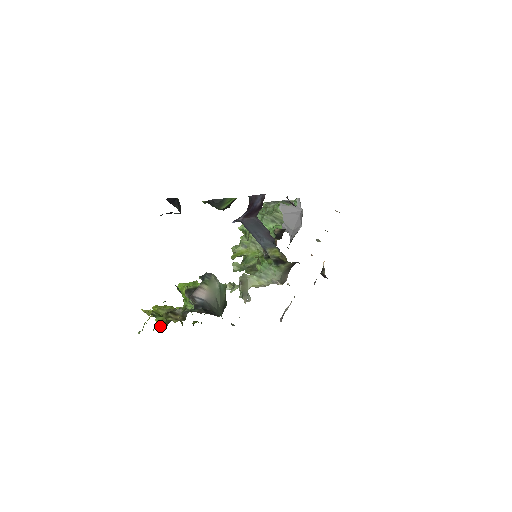
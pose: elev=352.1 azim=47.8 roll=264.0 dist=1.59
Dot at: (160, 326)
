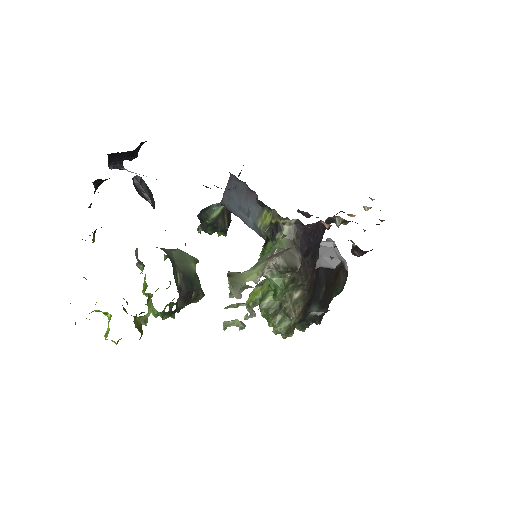
Dot at: (107, 336)
